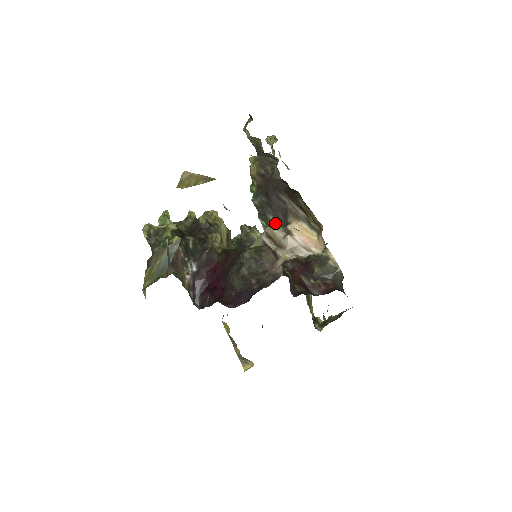
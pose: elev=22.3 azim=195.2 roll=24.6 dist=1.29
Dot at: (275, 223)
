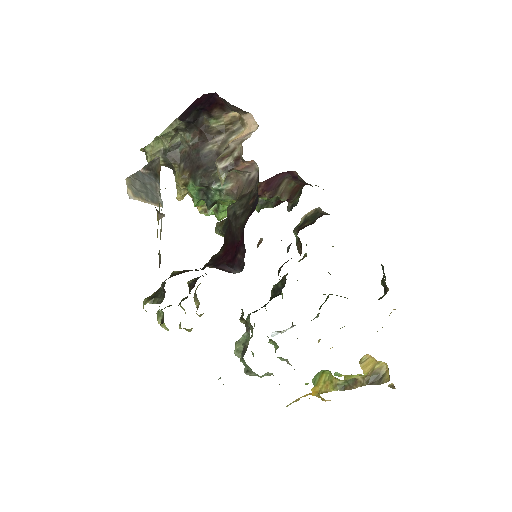
Dot at: occluded
